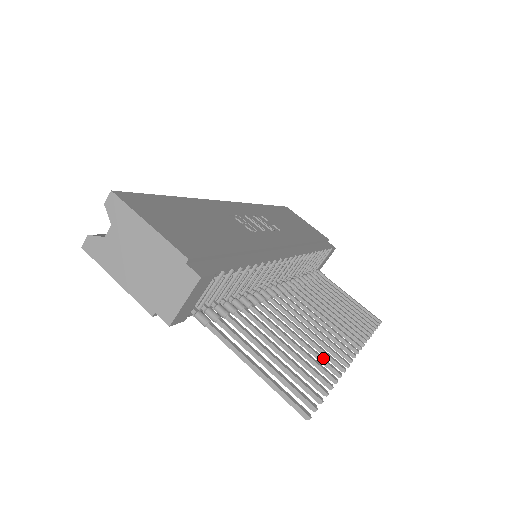
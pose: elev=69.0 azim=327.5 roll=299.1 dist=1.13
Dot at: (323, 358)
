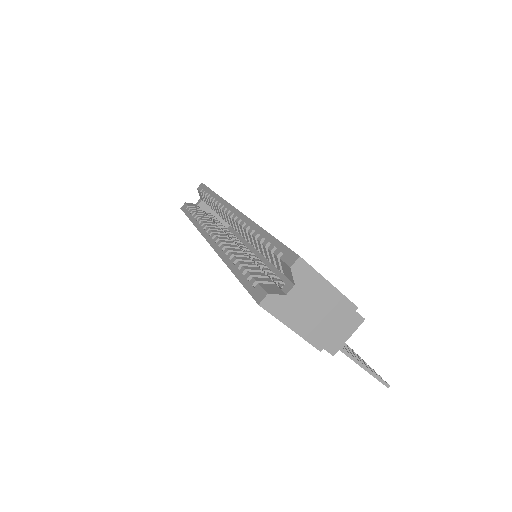
Dot at: occluded
